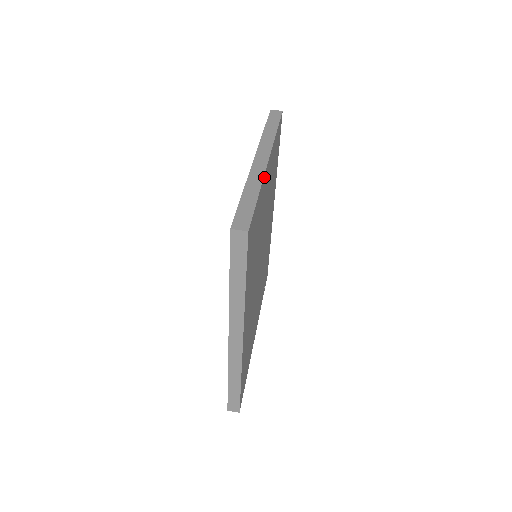
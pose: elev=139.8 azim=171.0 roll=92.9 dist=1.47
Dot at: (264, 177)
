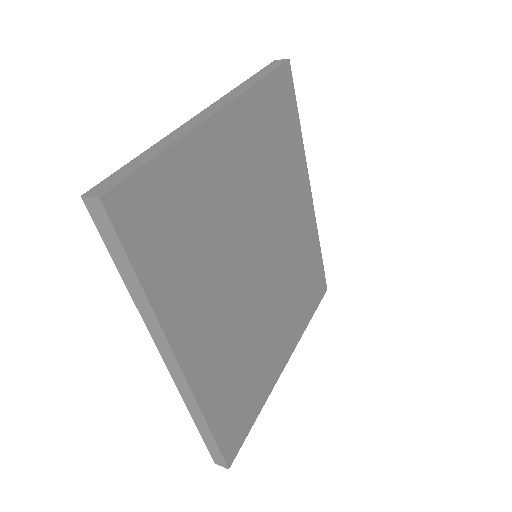
Dot at: (196, 133)
